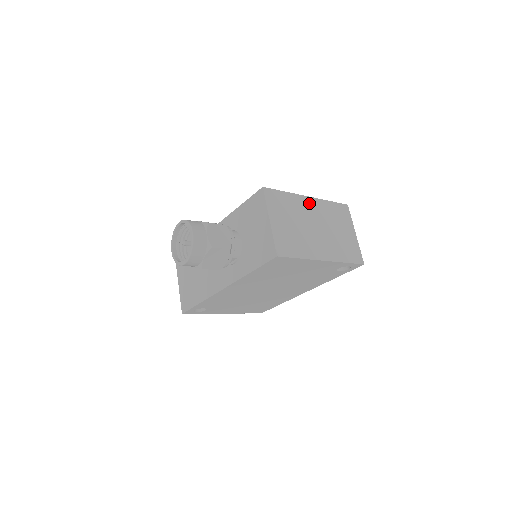
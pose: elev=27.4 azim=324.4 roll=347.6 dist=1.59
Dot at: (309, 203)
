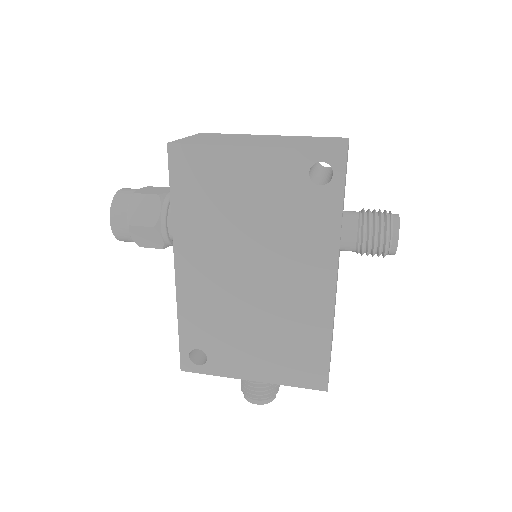
Dot at: (269, 136)
